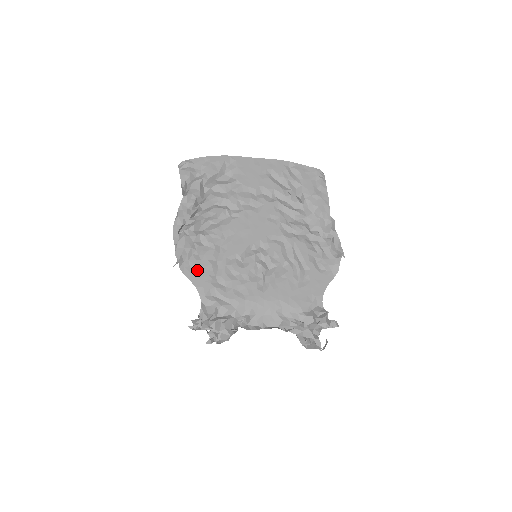
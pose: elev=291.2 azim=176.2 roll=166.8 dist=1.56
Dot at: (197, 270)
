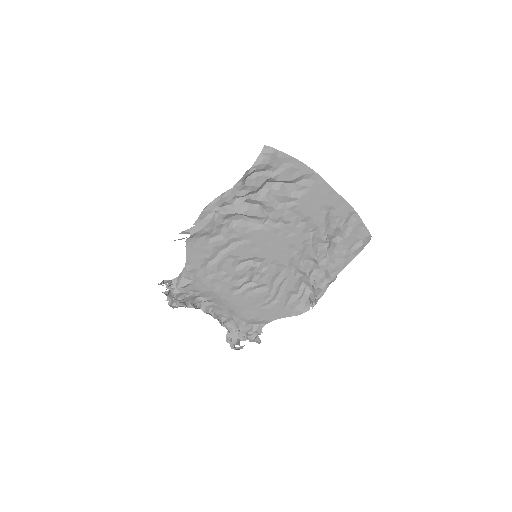
Dot at: (198, 249)
